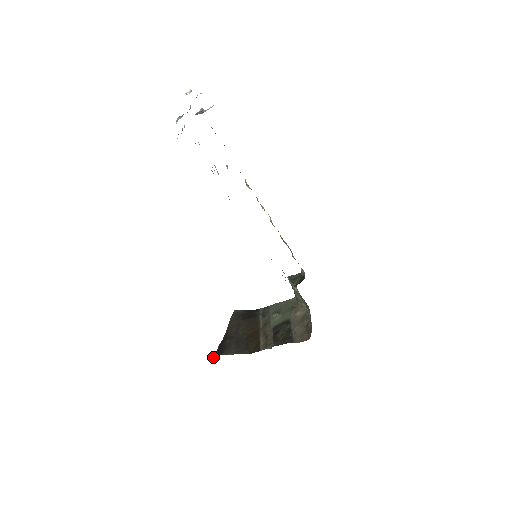
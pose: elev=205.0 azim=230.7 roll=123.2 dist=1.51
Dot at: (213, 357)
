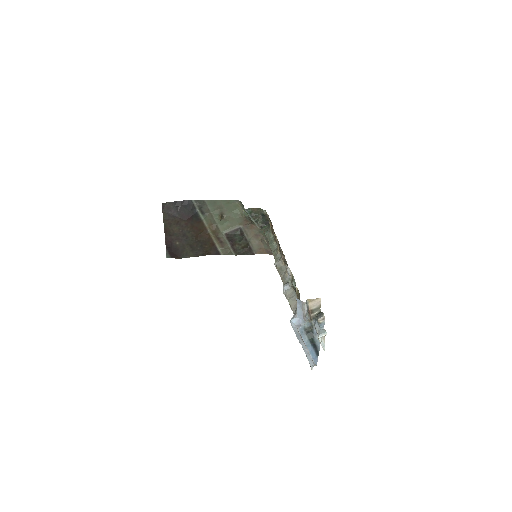
Dot at: occluded
